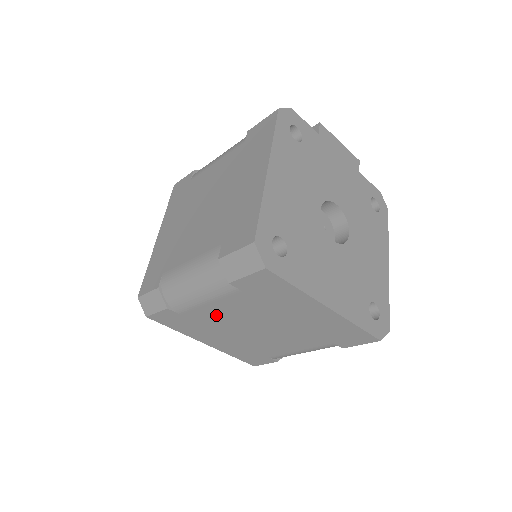
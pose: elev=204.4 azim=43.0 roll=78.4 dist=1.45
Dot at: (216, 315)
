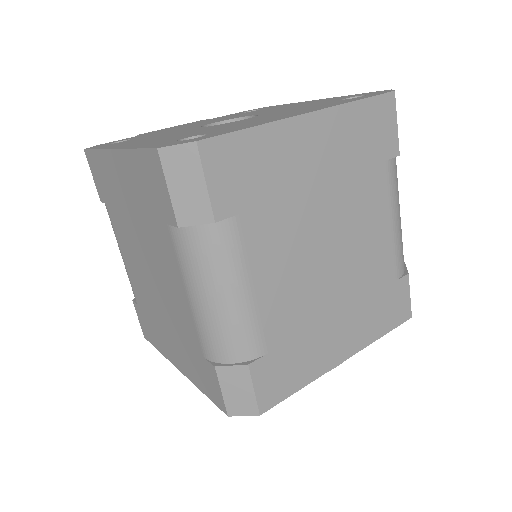
Dot at: (283, 295)
